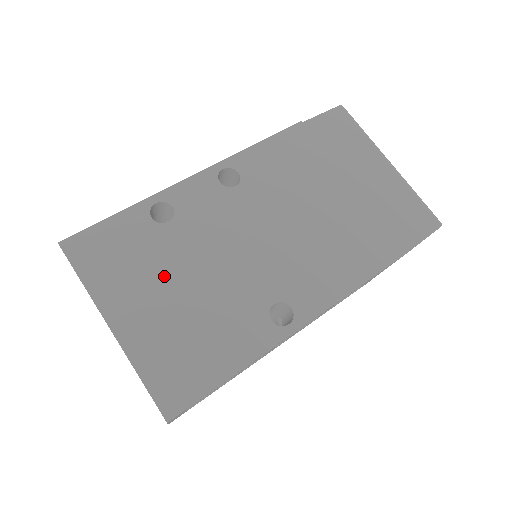
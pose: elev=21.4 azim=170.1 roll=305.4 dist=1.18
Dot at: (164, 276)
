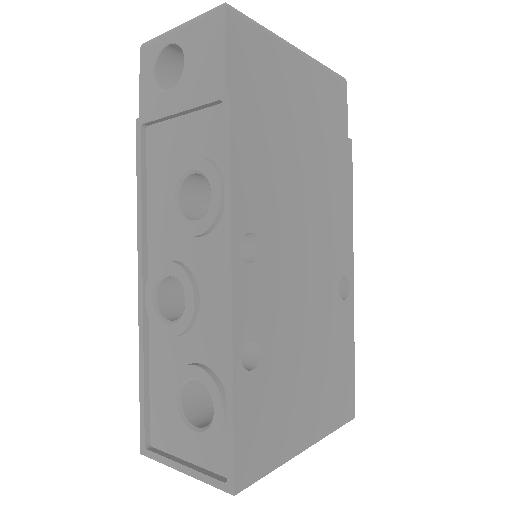
Dot at: (295, 381)
